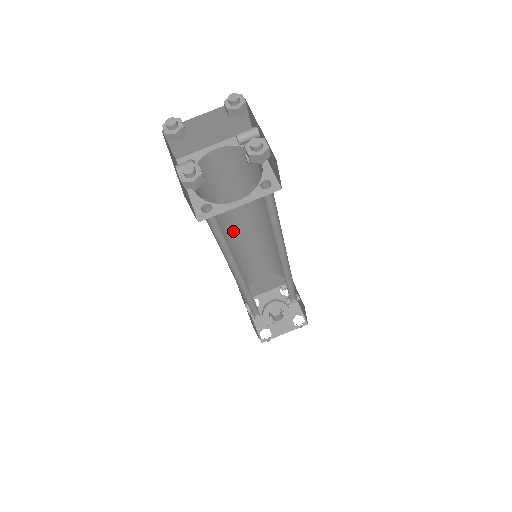
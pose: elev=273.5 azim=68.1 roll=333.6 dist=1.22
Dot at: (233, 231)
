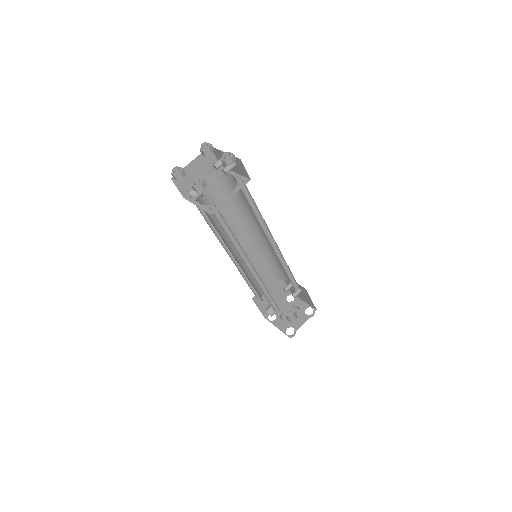
Dot at: occluded
